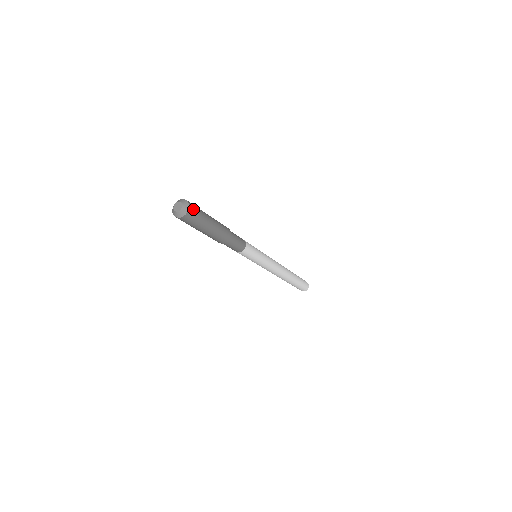
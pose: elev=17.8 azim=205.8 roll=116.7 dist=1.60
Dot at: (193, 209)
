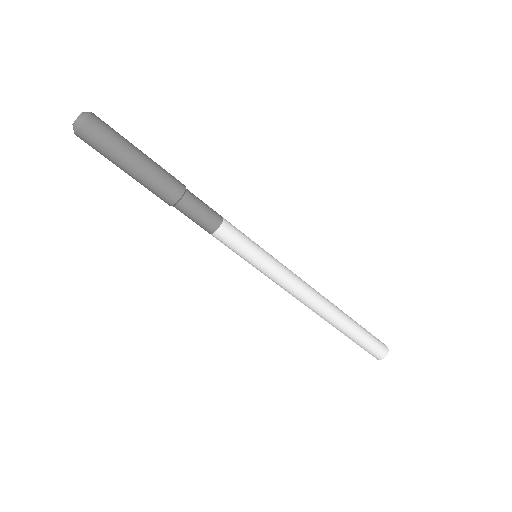
Dot at: (100, 120)
